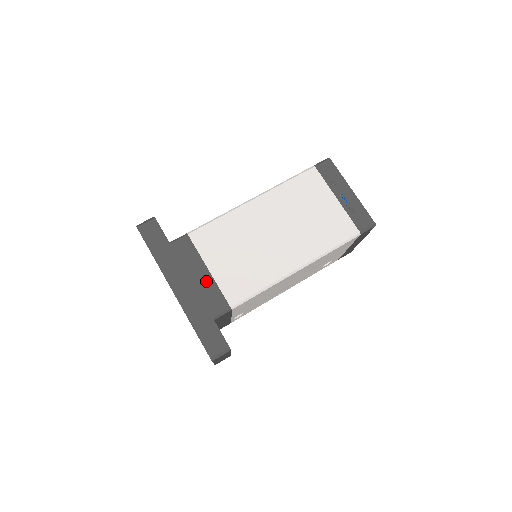
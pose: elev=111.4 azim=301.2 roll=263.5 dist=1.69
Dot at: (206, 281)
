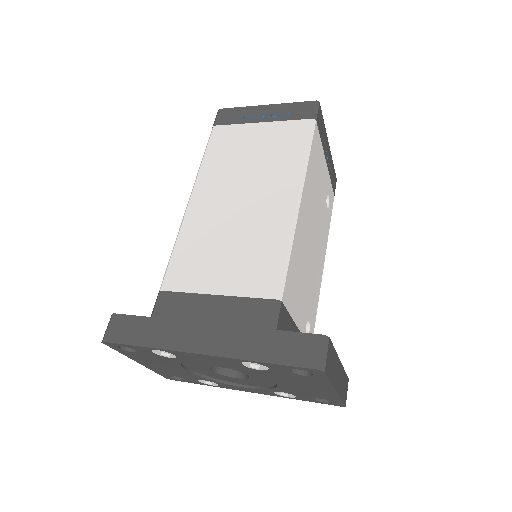
Dot at: (224, 307)
